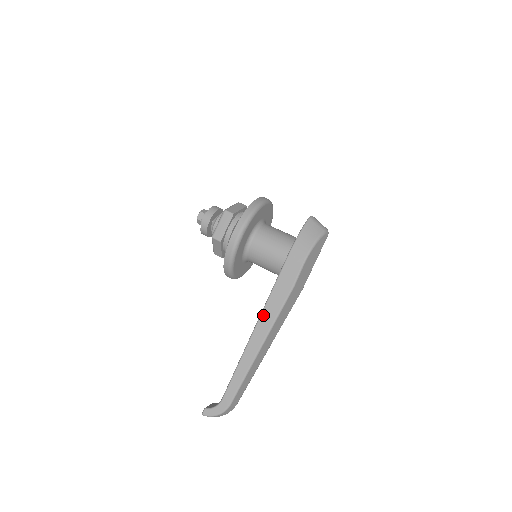
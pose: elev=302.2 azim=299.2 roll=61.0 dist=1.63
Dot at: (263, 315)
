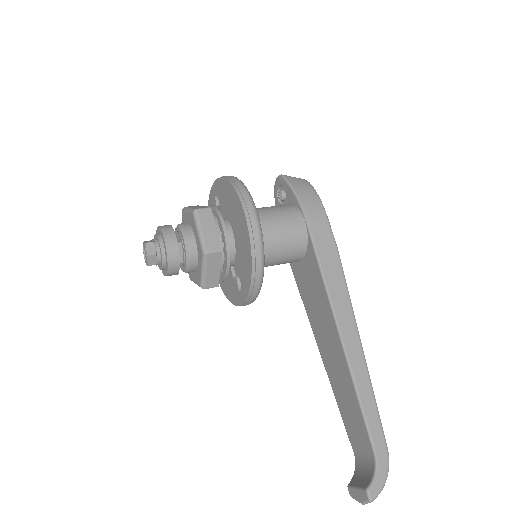
Dot at: (335, 305)
